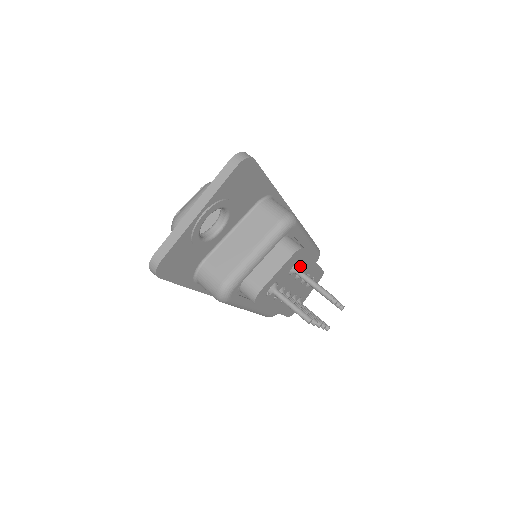
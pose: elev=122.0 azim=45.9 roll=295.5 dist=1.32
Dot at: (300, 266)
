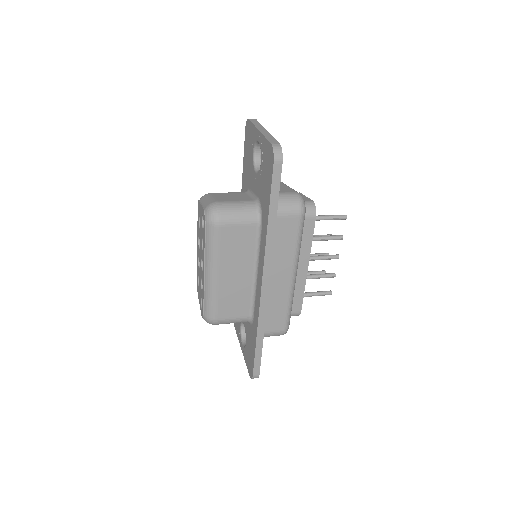
Dot at: occluded
